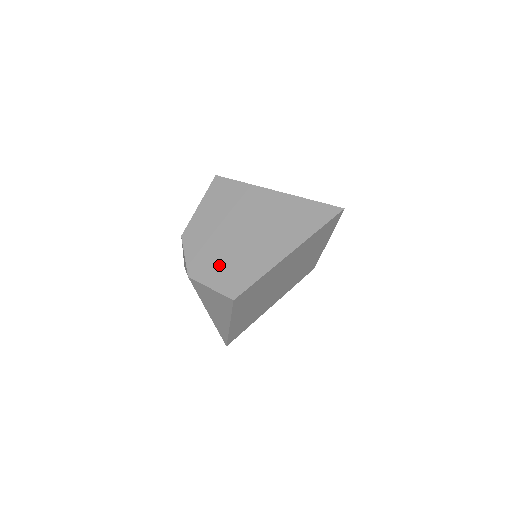
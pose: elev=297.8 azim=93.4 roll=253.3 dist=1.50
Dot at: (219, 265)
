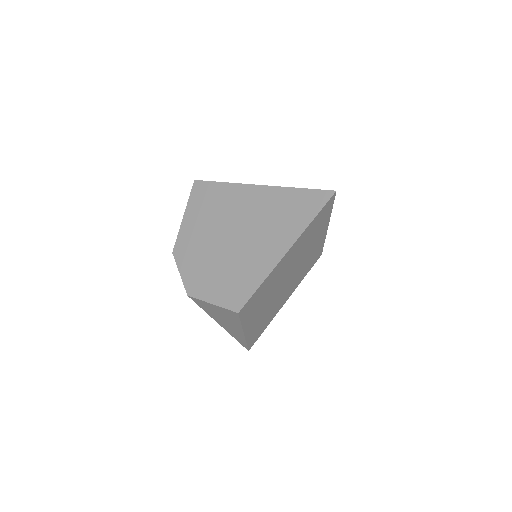
Dot at: (216, 277)
